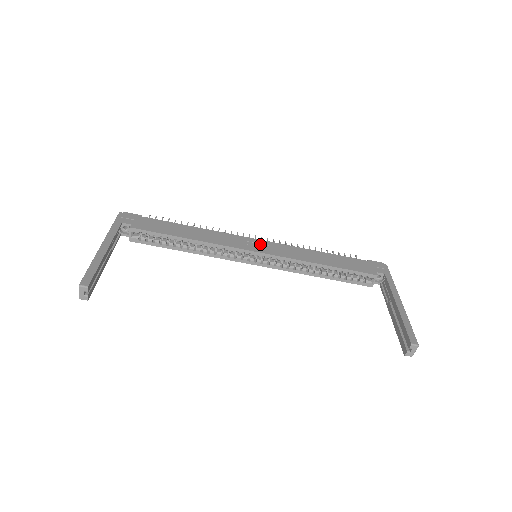
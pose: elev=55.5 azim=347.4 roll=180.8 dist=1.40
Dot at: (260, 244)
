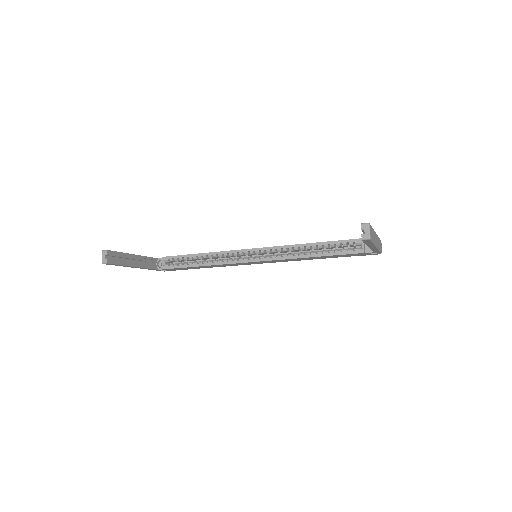
Dot at: occluded
